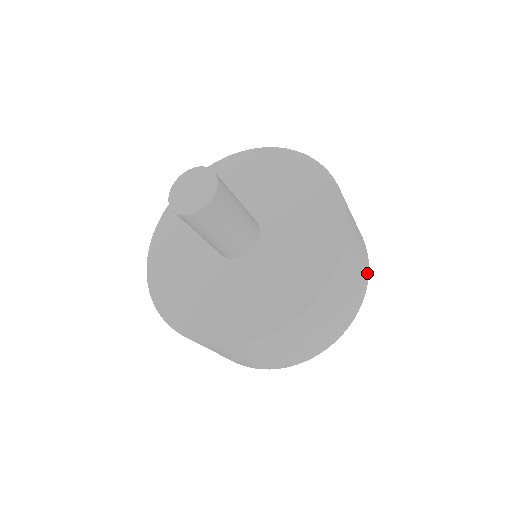
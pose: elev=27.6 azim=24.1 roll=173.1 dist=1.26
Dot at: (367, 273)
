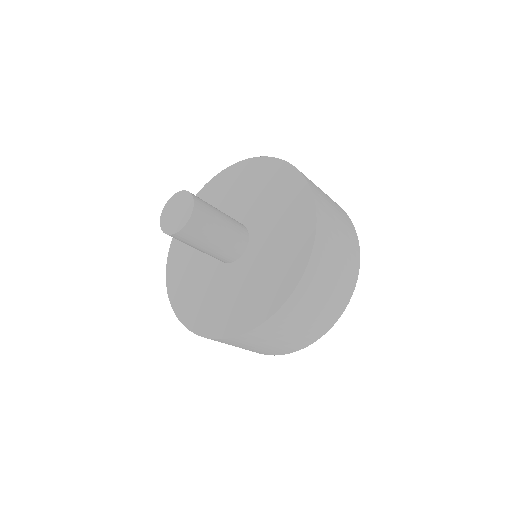
Dot at: occluded
